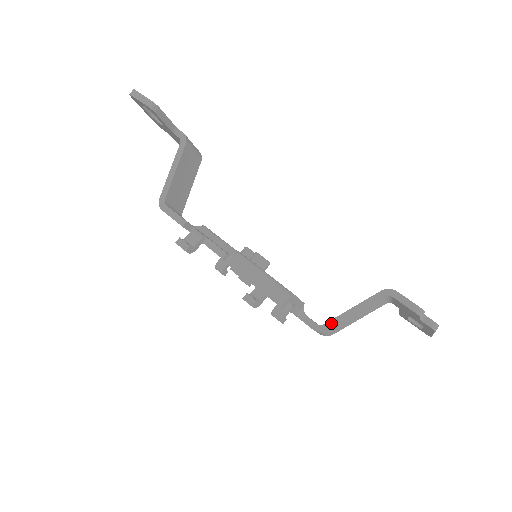
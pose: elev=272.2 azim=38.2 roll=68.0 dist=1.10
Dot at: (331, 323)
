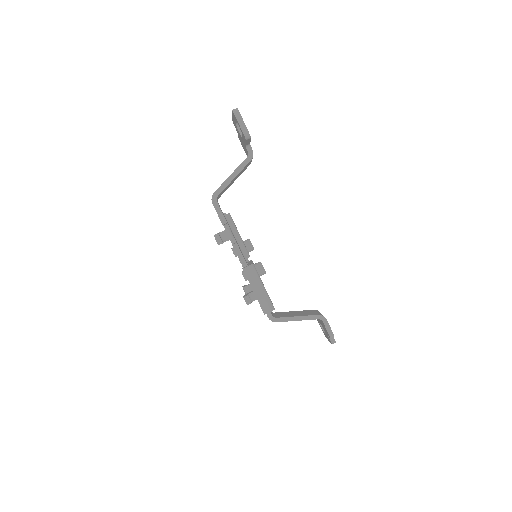
Dot at: (281, 319)
